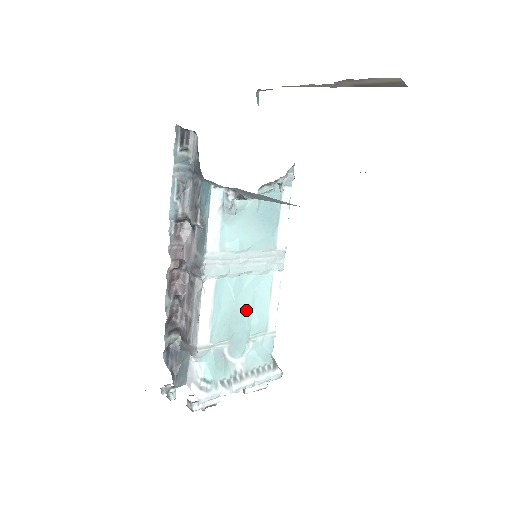
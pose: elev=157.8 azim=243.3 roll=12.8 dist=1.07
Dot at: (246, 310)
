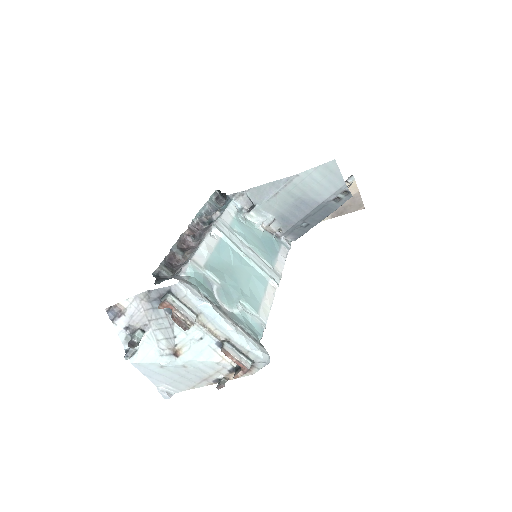
Dot at: (241, 280)
